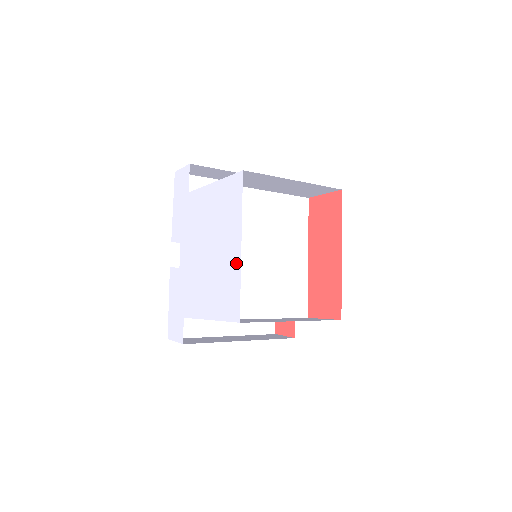
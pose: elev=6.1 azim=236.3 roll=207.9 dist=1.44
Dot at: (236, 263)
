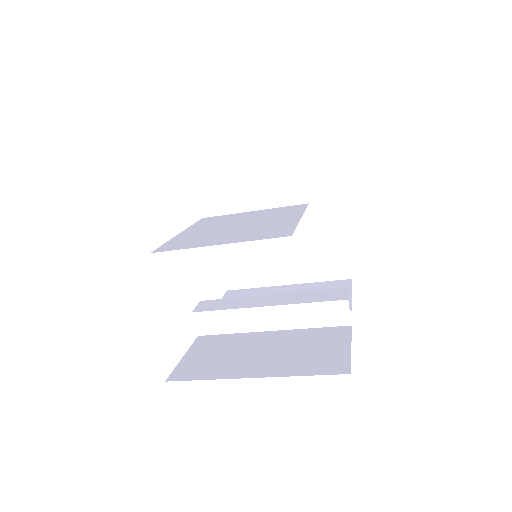
Dot at: occluded
